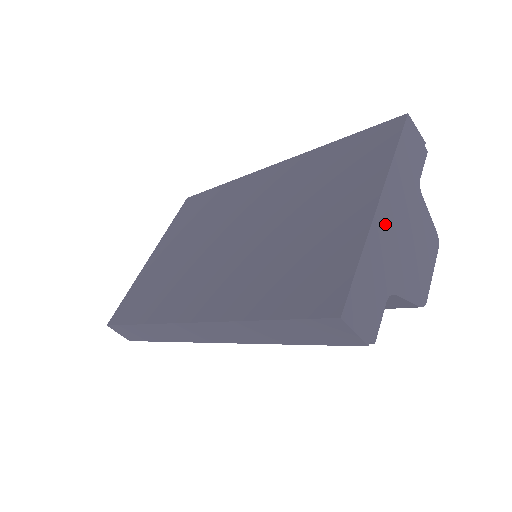
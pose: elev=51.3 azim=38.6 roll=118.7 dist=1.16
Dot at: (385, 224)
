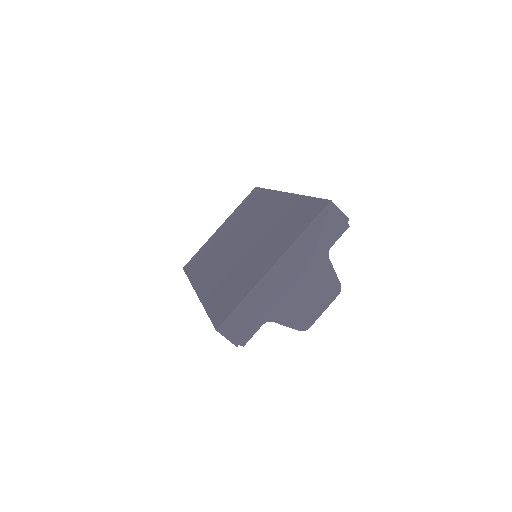
Dot at: (276, 280)
